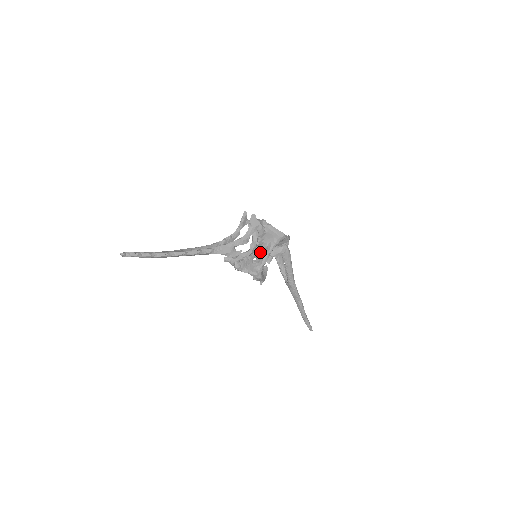
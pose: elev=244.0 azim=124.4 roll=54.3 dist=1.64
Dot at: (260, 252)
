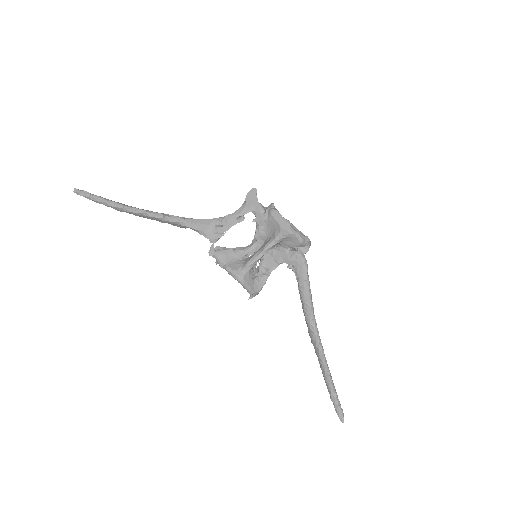
Dot at: (258, 249)
